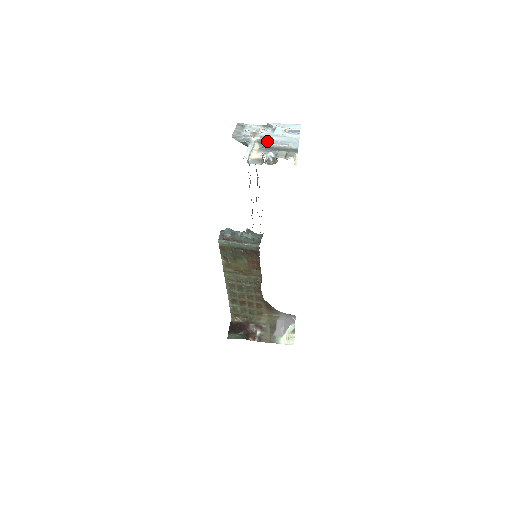
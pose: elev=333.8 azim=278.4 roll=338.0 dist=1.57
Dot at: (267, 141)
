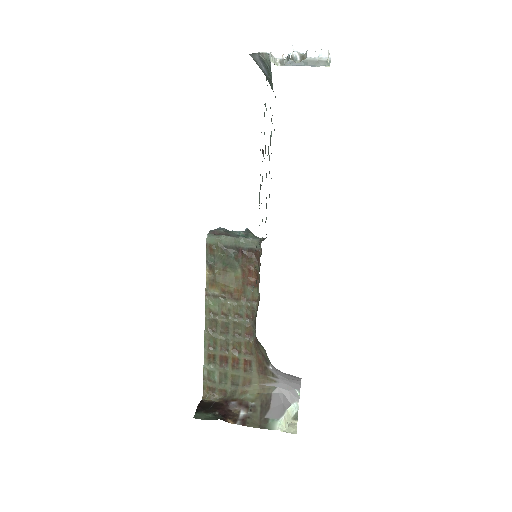
Dot at: occluded
